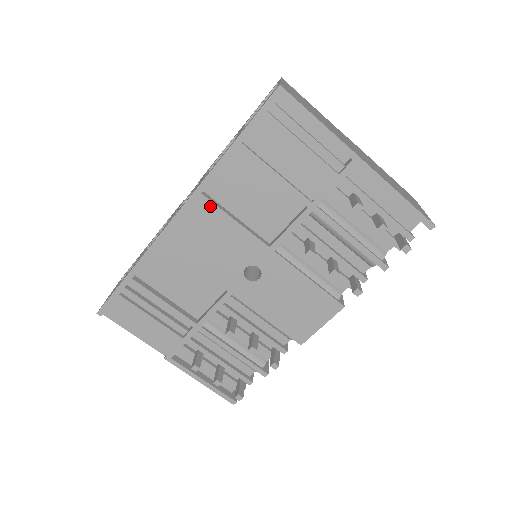
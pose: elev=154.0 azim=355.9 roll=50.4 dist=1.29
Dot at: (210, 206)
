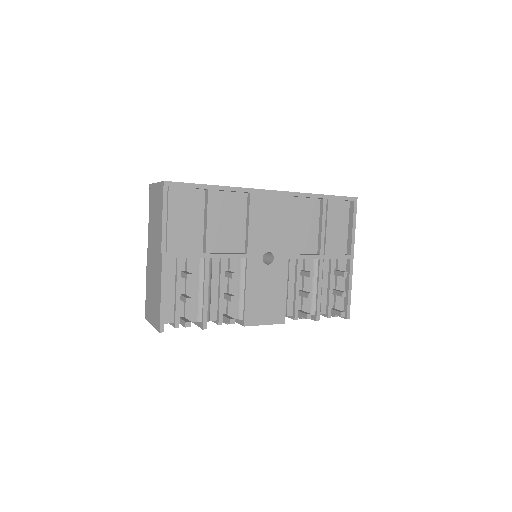
Dot at: (289, 206)
